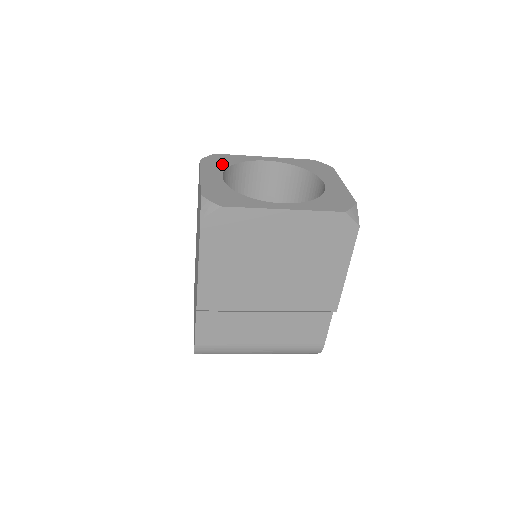
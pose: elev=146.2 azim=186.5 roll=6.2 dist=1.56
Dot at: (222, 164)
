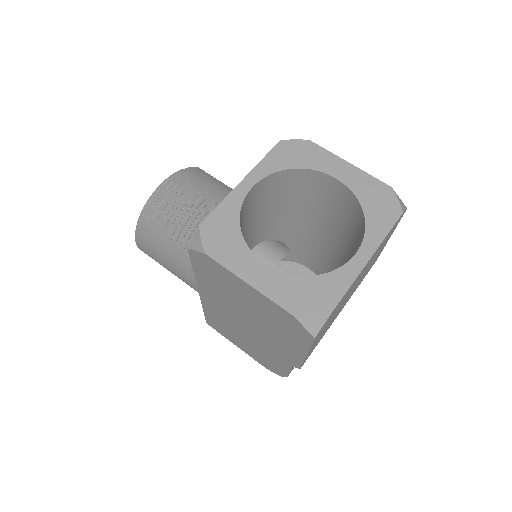
Dot at: (233, 240)
